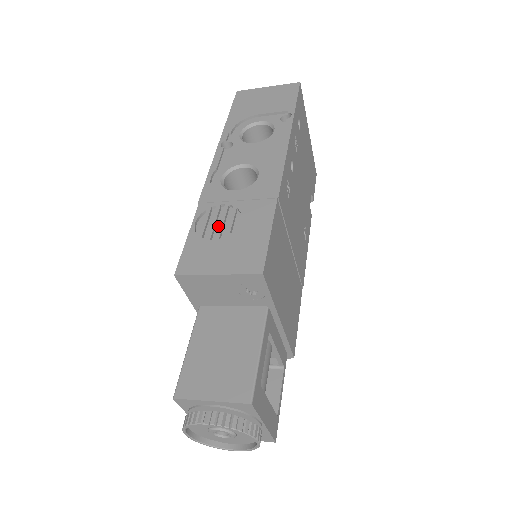
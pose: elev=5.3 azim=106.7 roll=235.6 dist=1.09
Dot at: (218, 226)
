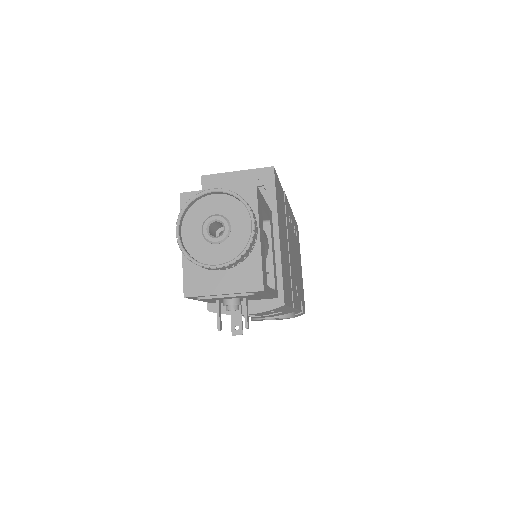
Dot at: occluded
